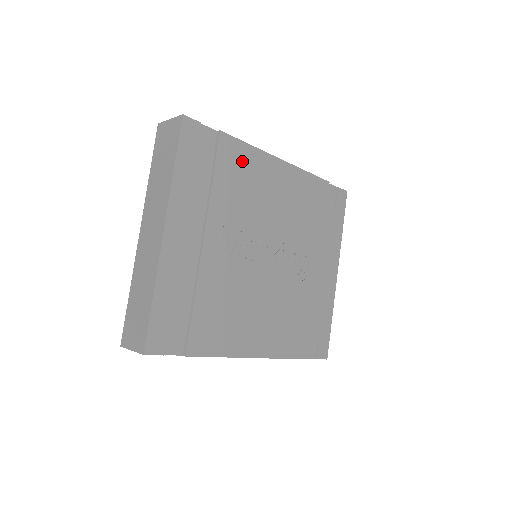
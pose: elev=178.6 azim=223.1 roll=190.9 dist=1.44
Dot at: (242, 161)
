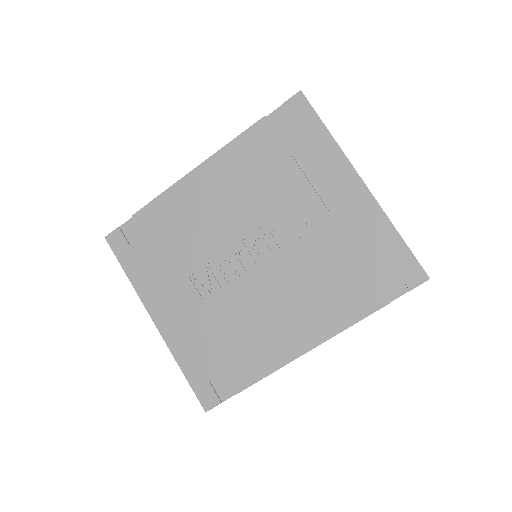
Dot at: (165, 214)
